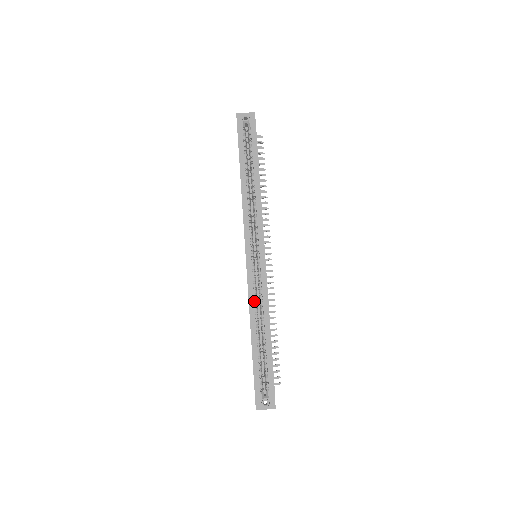
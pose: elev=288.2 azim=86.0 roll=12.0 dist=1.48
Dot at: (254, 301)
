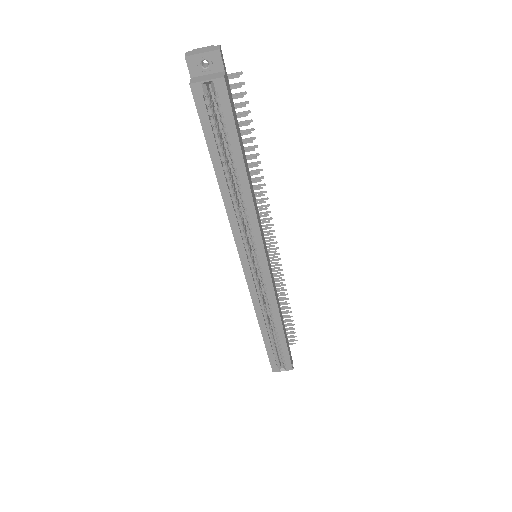
Dot at: (260, 305)
